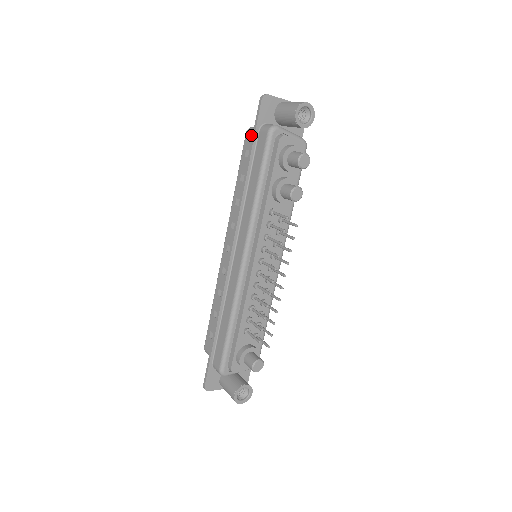
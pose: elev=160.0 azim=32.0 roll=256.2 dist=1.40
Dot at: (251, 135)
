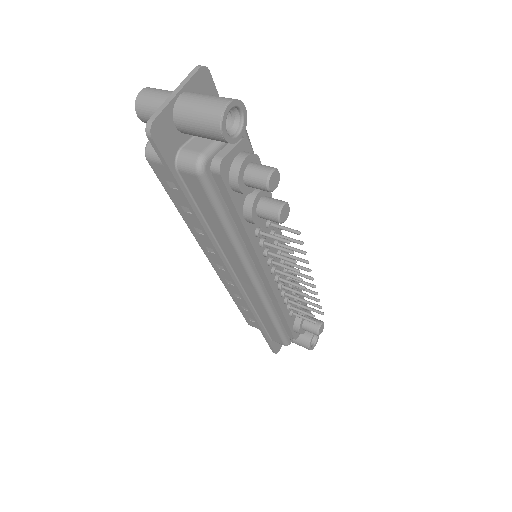
Dot at: (160, 166)
